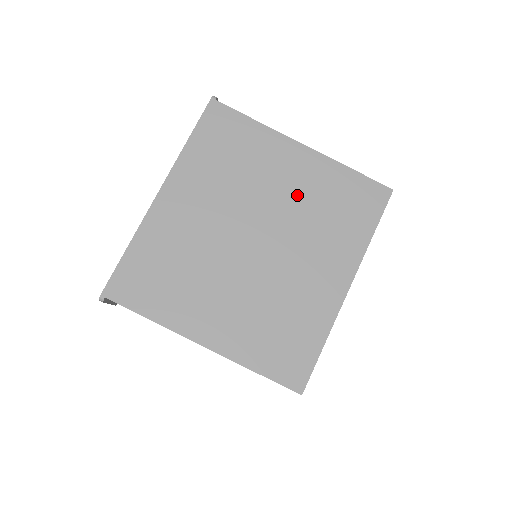
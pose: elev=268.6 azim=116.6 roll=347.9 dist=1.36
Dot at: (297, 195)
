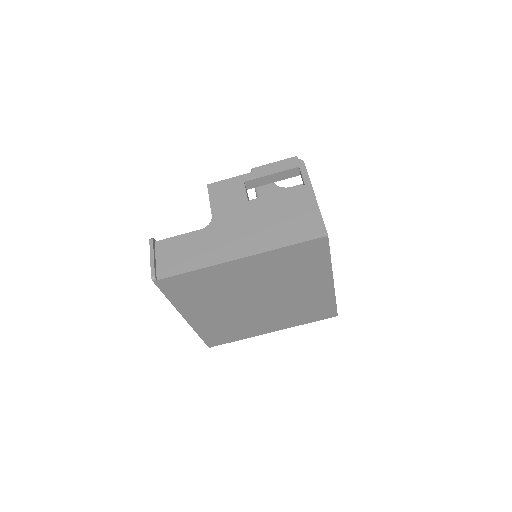
Dot at: (263, 277)
